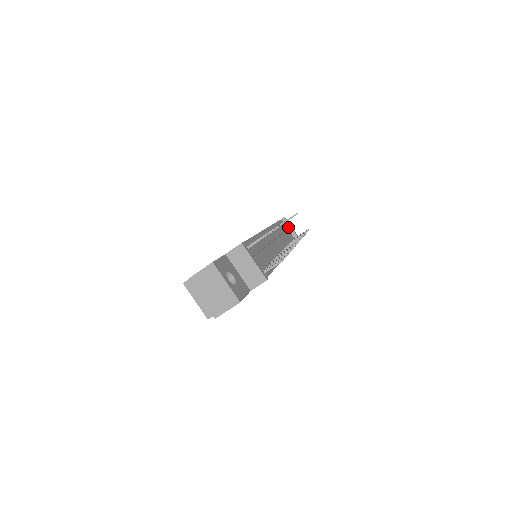
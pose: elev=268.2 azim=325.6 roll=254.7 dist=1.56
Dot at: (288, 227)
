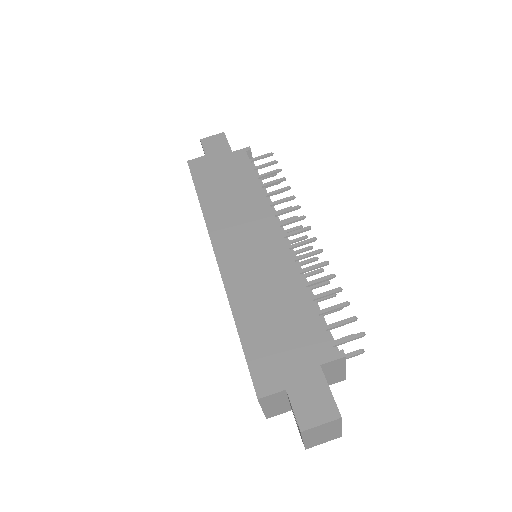
Dot at: occluded
